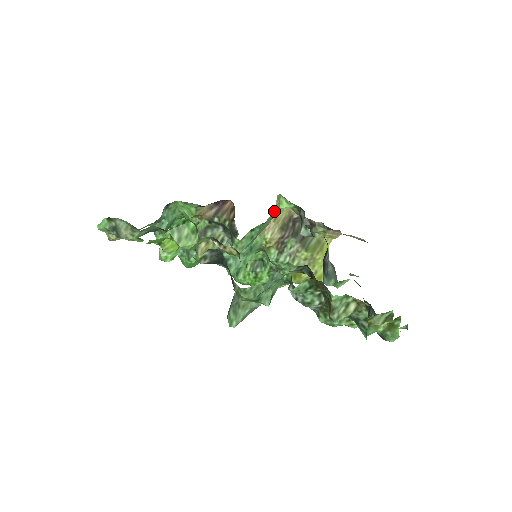
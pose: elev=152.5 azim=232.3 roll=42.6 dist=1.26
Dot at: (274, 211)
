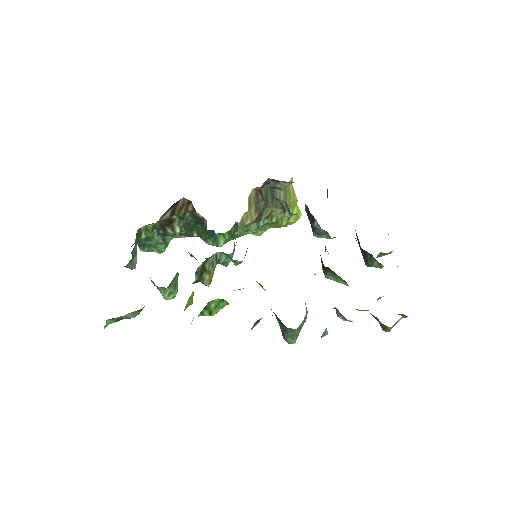
Dot at: occluded
